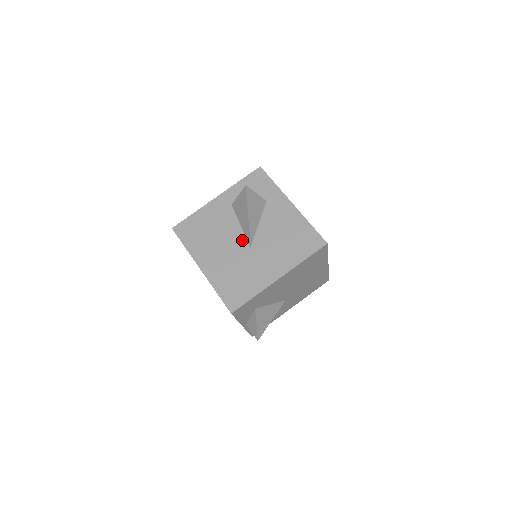
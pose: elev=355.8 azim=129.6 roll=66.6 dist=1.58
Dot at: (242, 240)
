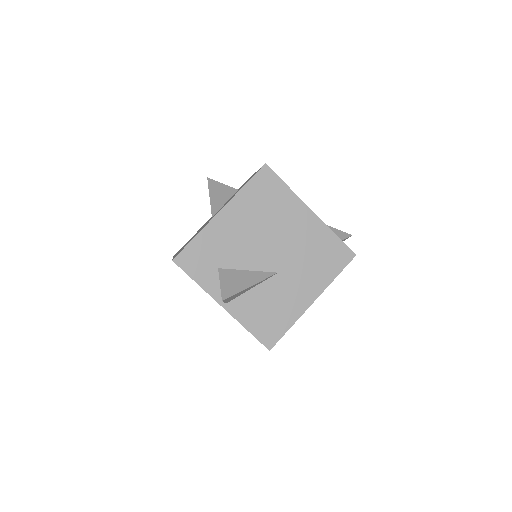
Dot at: occluded
